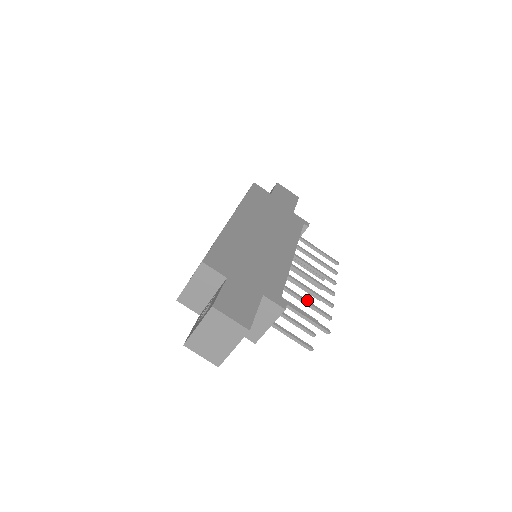
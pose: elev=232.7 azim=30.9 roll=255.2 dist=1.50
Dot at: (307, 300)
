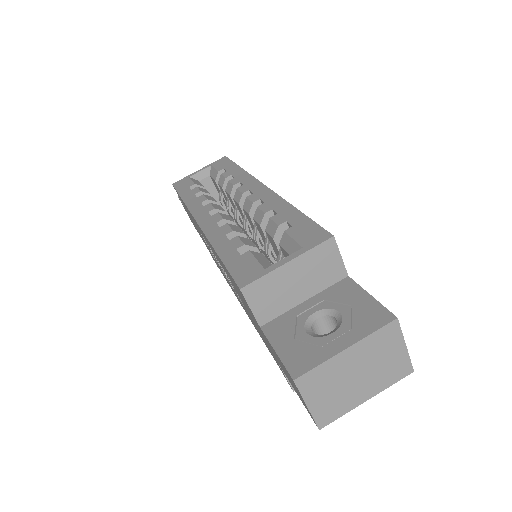
Dot at: occluded
